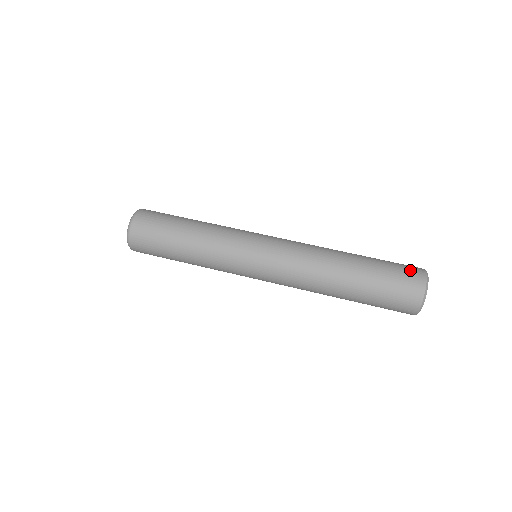
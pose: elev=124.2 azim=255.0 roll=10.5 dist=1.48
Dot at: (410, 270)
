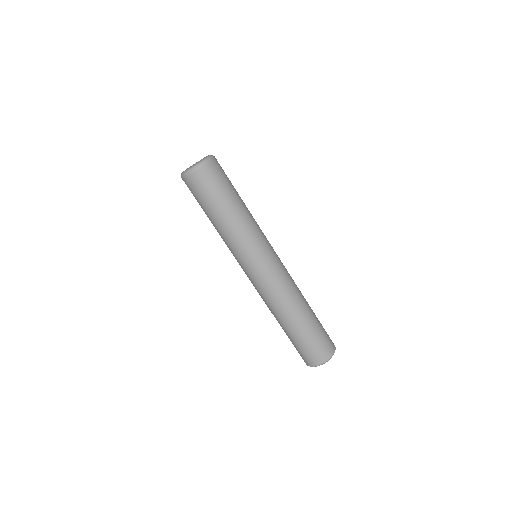
Dot at: (307, 358)
